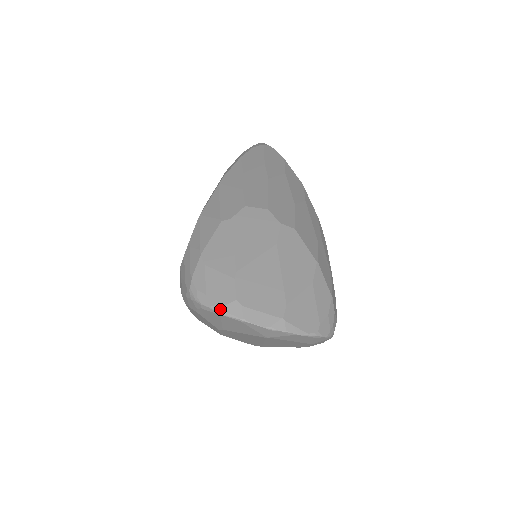
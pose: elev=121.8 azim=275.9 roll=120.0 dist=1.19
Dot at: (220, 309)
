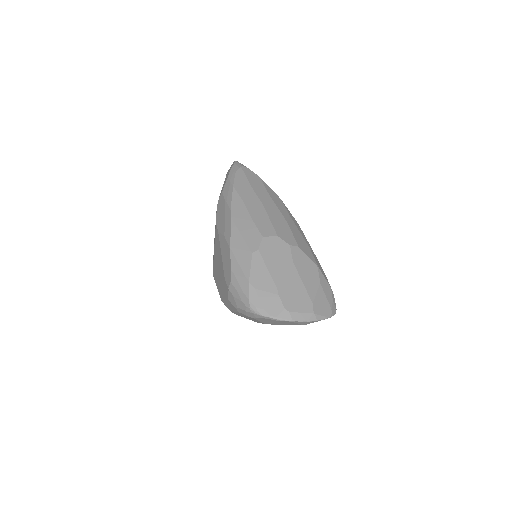
Dot at: (277, 317)
